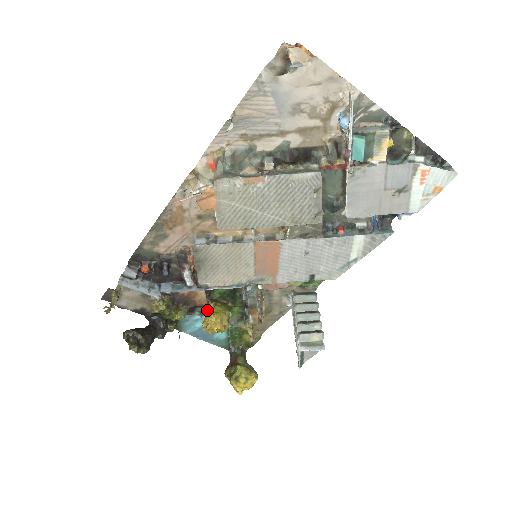
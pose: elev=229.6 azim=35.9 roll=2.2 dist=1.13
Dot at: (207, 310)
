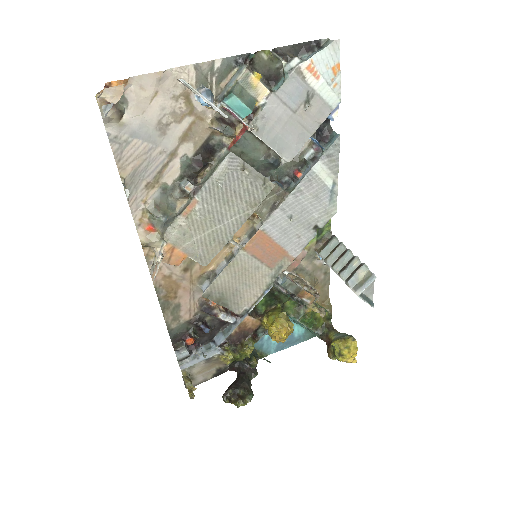
Dot at: (265, 326)
